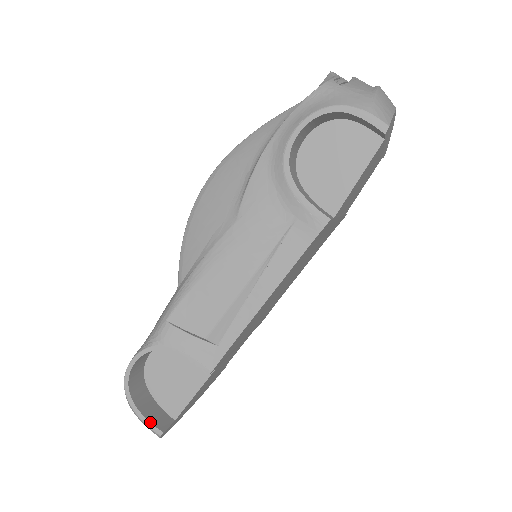
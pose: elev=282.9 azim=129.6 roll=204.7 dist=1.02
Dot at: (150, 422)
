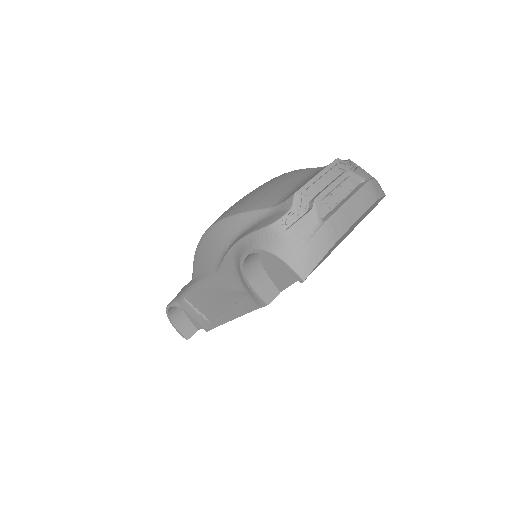
Dot at: (181, 333)
